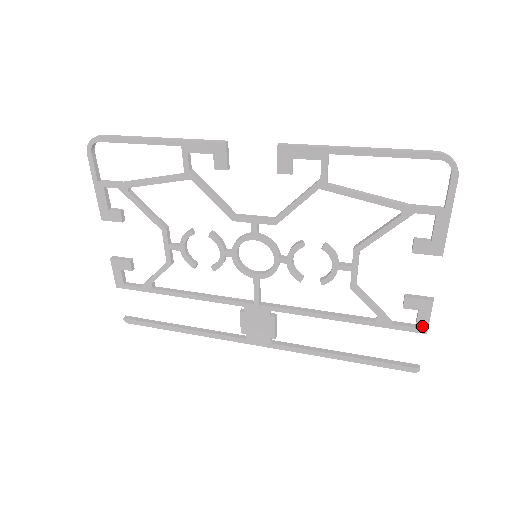
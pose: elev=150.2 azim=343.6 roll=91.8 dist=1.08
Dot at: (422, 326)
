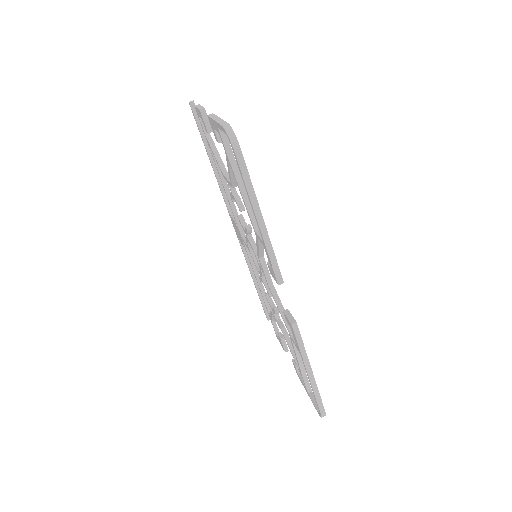
Dot at: (277, 337)
